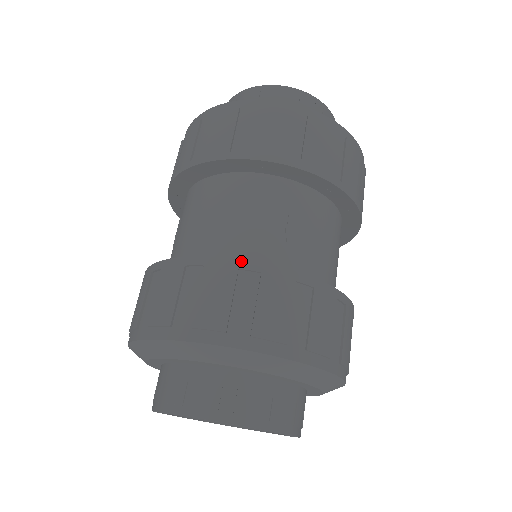
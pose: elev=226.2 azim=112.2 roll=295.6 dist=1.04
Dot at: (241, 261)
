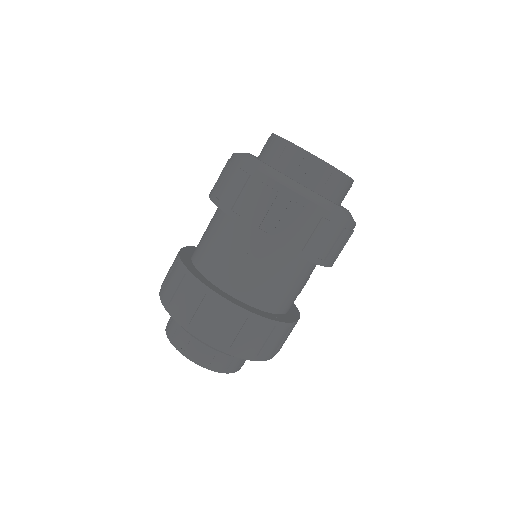
Dot at: (291, 324)
